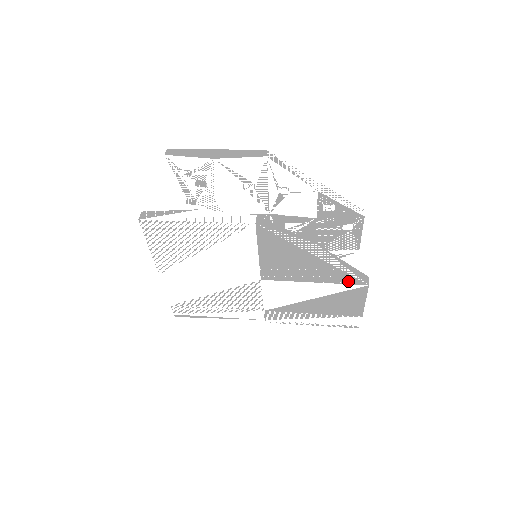
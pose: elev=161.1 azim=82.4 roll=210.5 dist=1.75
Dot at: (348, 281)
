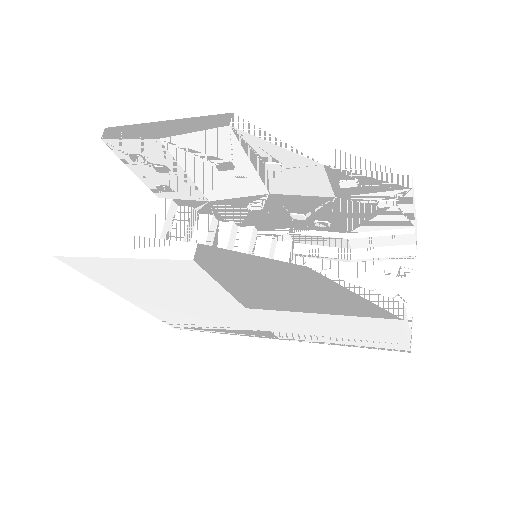
Dot at: (368, 315)
